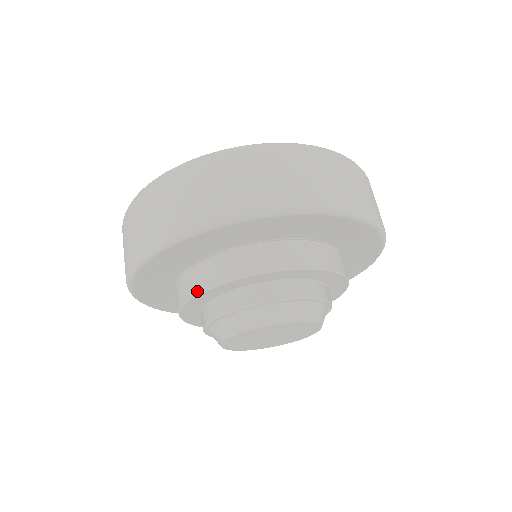
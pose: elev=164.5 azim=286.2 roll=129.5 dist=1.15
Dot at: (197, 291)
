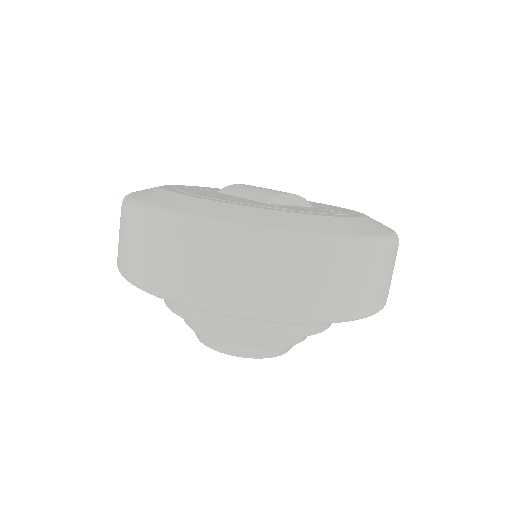
Dot at: (214, 327)
